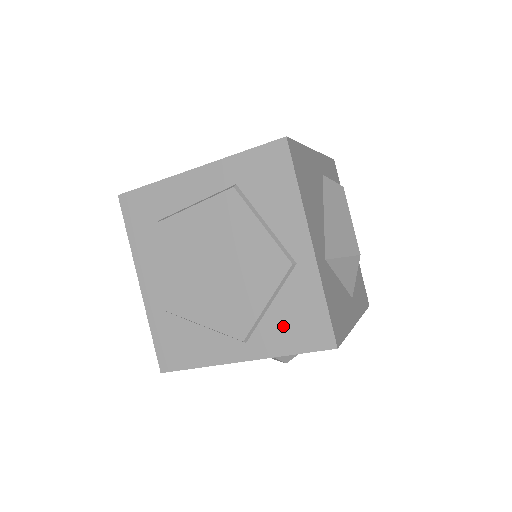
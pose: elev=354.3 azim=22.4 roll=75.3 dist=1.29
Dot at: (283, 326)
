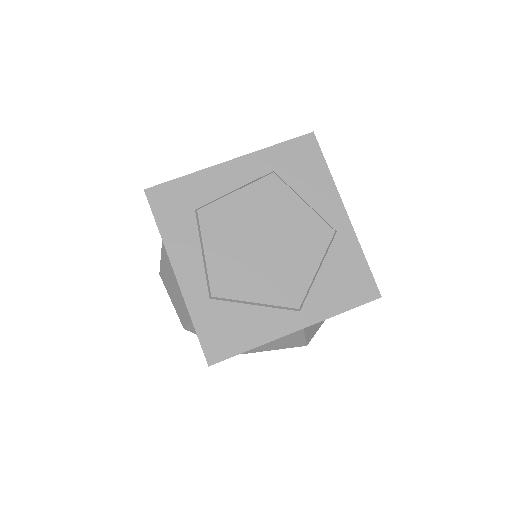
Dot at: (333, 288)
